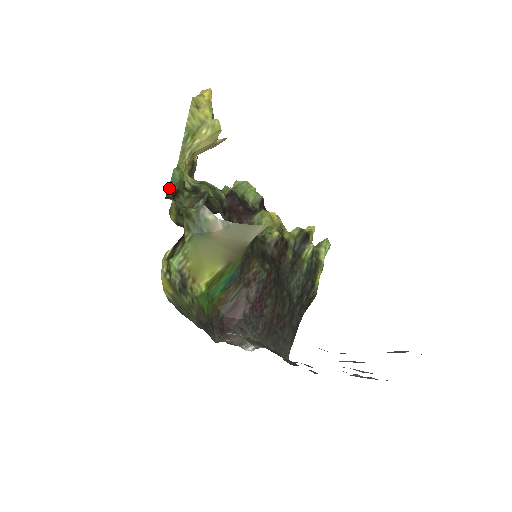
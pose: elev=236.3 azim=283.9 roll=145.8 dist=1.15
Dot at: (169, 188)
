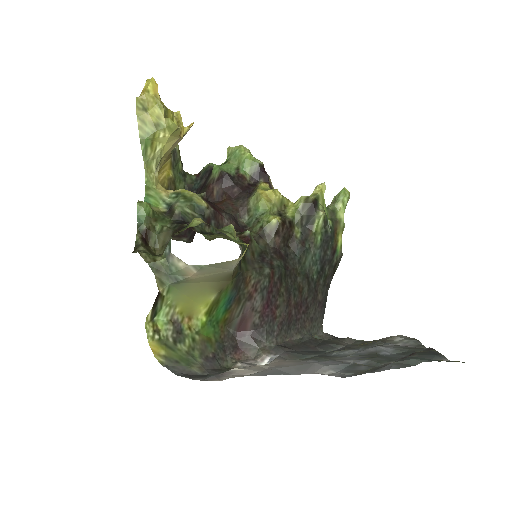
Dot at: (137, 231)
